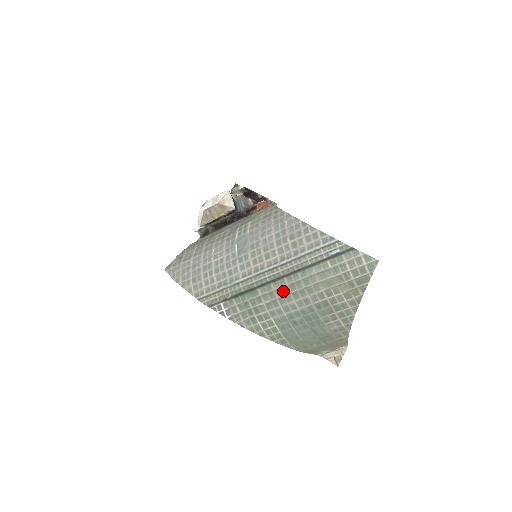
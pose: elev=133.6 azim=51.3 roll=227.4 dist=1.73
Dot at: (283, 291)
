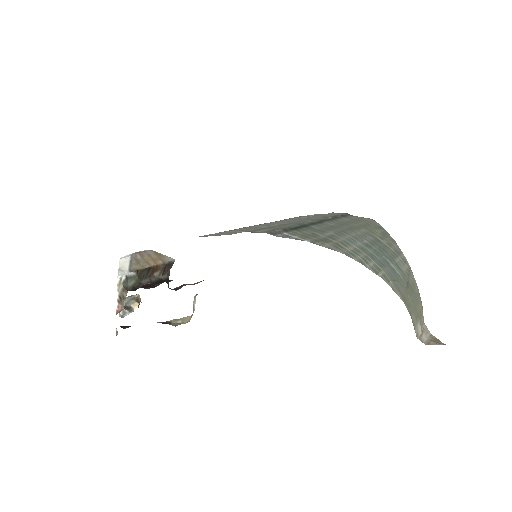
Dot at: (336, 227)
